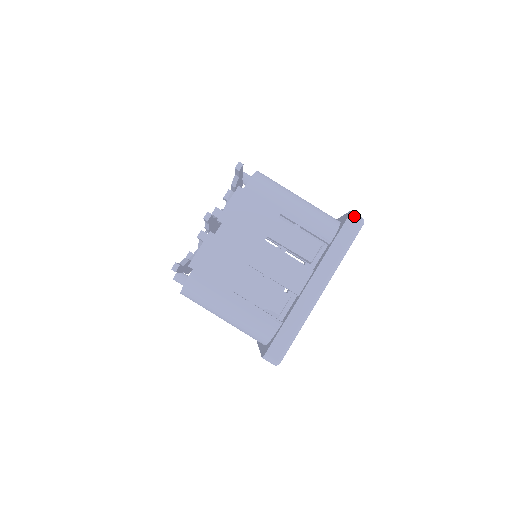
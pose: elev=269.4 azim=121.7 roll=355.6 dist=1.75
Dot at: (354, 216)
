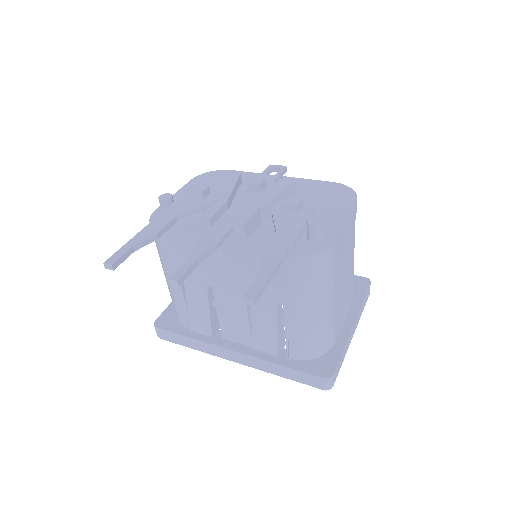
Dot at: (326, 382)
